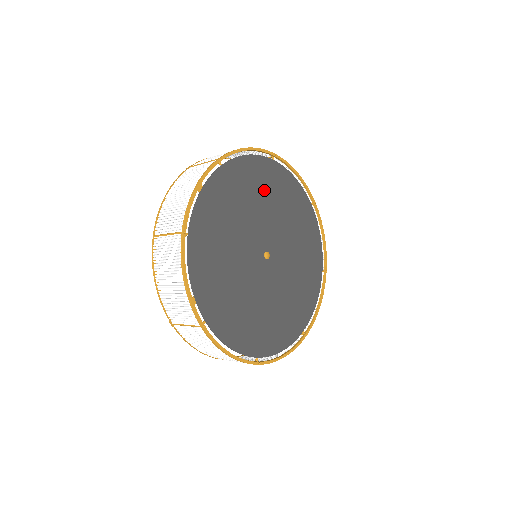
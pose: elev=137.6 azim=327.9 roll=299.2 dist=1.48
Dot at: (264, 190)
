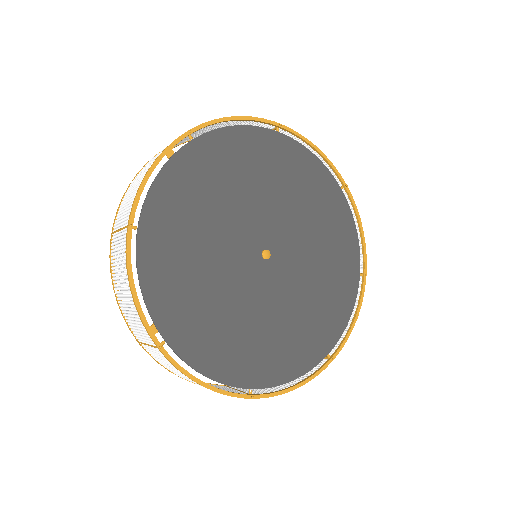
Dot at: (262, 170)
